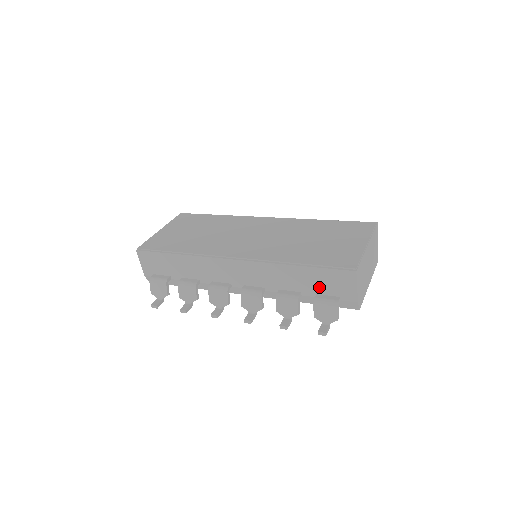
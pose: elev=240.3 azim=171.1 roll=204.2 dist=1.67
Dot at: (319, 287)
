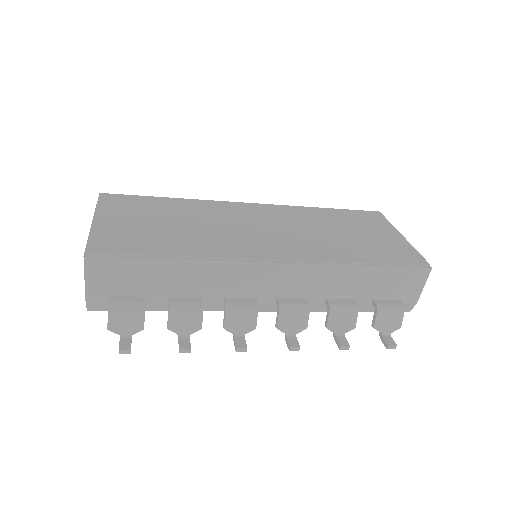
Dot at: (380, 290)
